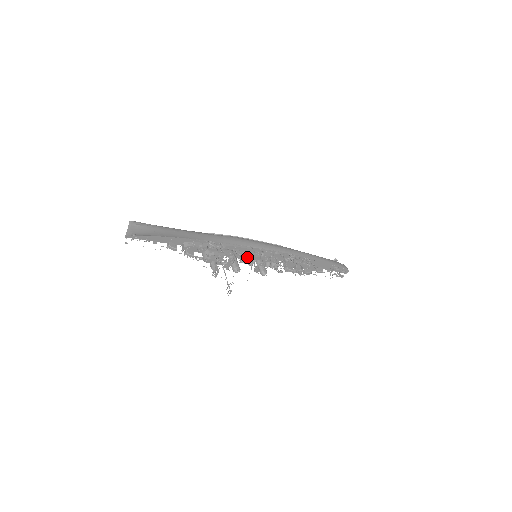
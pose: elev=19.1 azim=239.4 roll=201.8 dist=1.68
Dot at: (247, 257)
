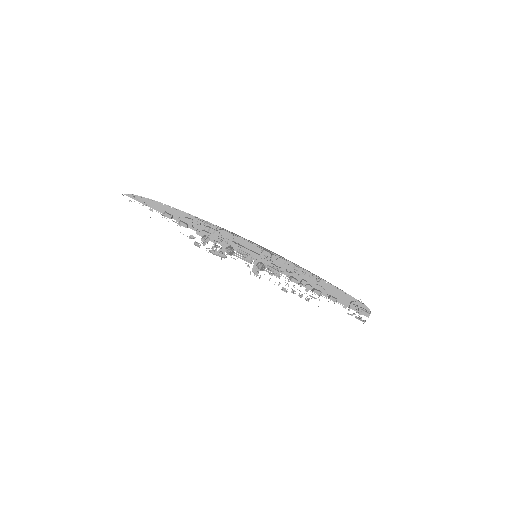
Dot at: (245, 252)
